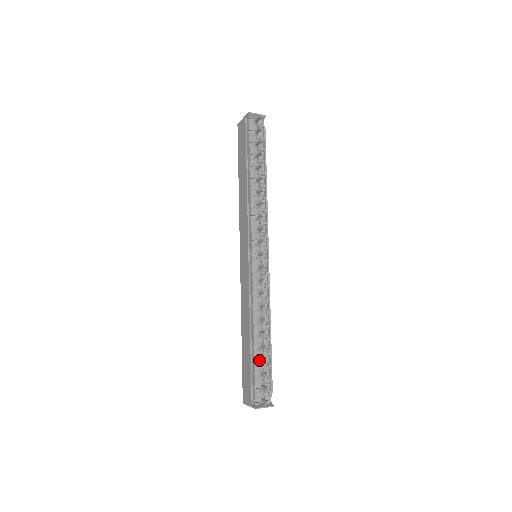
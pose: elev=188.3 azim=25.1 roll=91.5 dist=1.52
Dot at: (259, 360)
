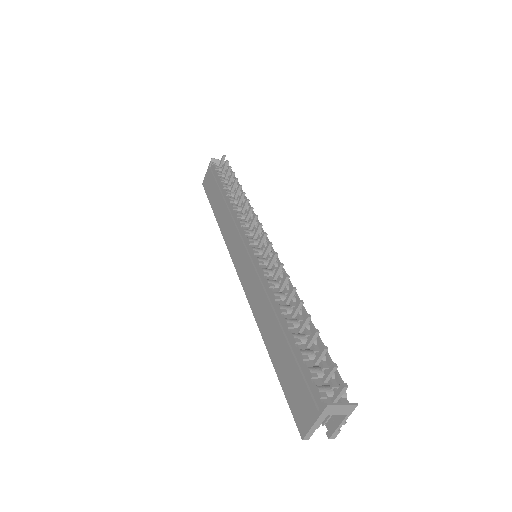
Dot at: (304, 347)
